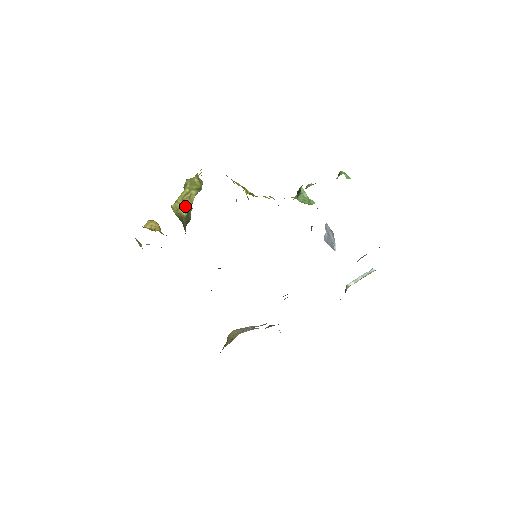
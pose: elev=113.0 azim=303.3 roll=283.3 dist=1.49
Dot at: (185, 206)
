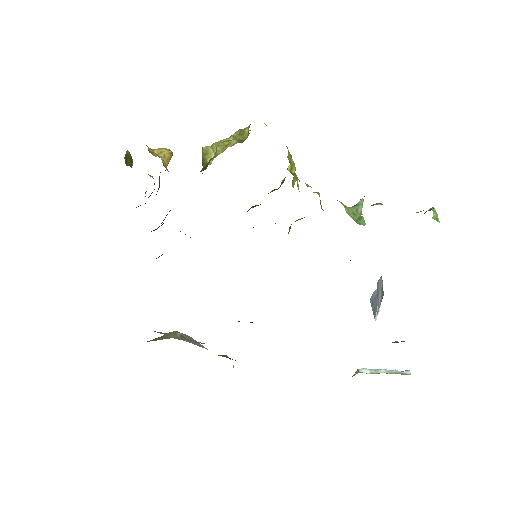
Dot at: (215, 153)
